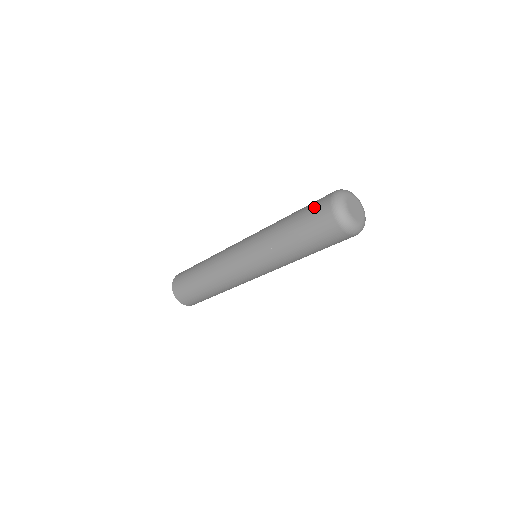
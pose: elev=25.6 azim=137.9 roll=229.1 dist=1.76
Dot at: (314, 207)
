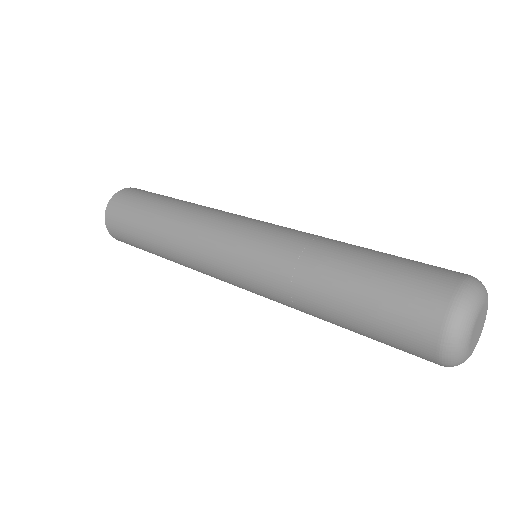
Dot at: (397, 330)
